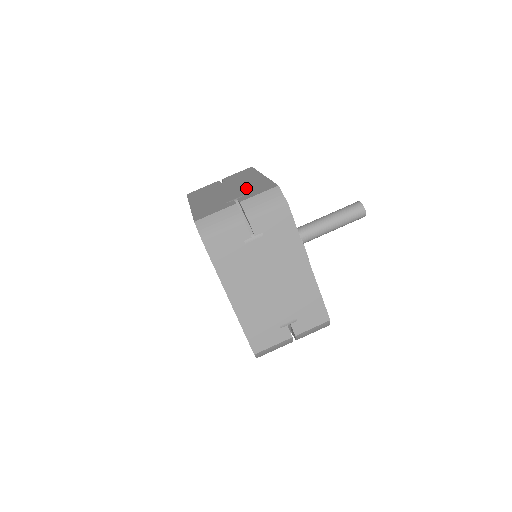
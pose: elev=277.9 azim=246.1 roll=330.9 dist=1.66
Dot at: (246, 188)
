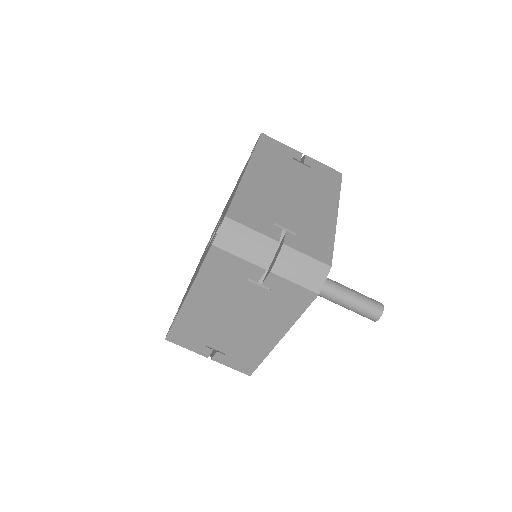
Dot at: (308, 220)
